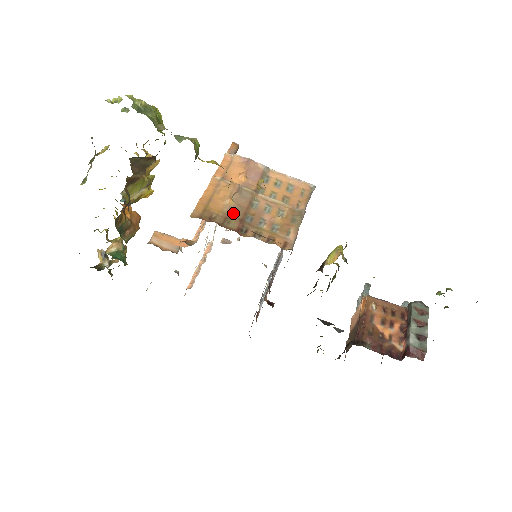
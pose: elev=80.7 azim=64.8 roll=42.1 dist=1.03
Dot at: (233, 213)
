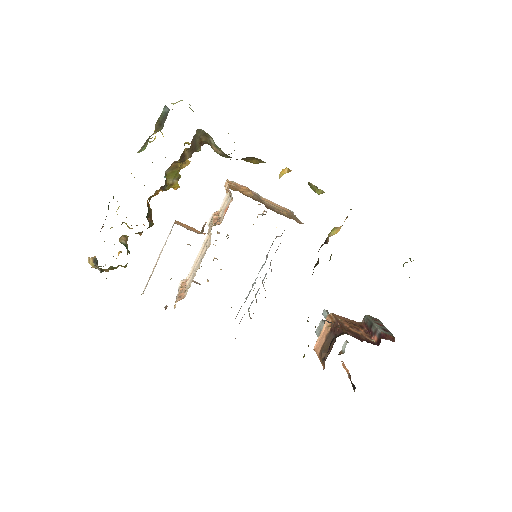
Dot at: (256, 199)
